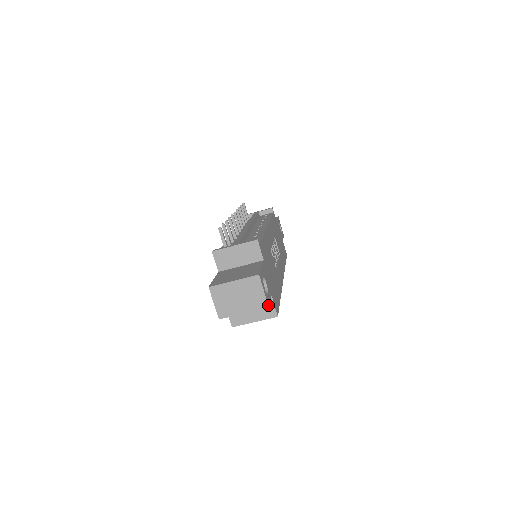
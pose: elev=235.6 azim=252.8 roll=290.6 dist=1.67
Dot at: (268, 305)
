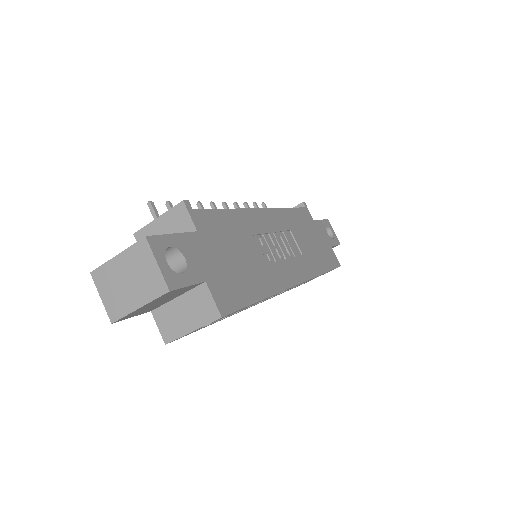
Dot at: (169, 287)
